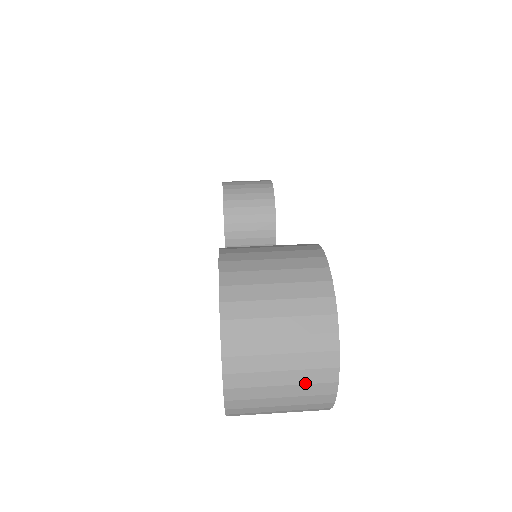
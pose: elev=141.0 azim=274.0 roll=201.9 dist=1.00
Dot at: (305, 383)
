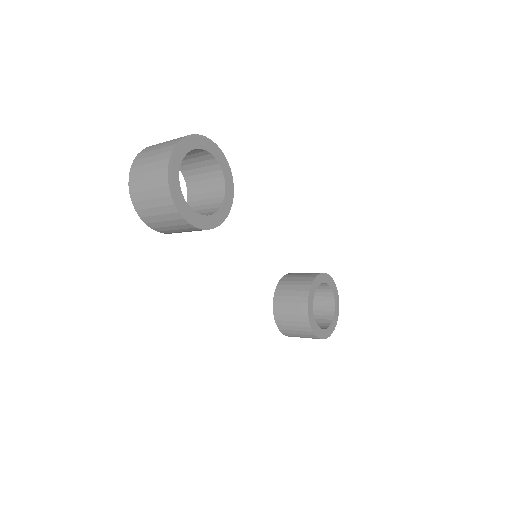
Dot at: (158, 161)
